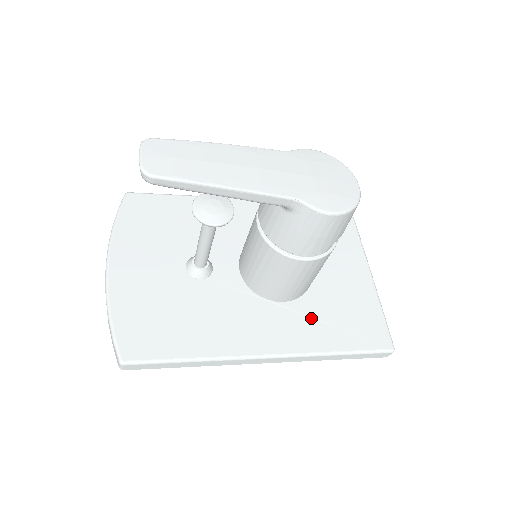
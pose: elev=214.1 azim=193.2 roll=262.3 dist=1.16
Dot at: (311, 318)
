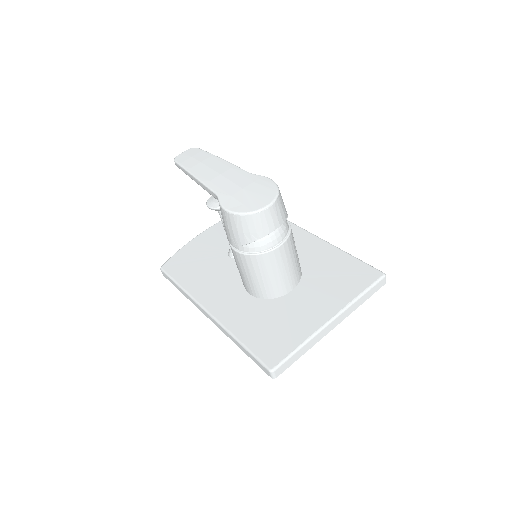
Dot at: (251, 313)
